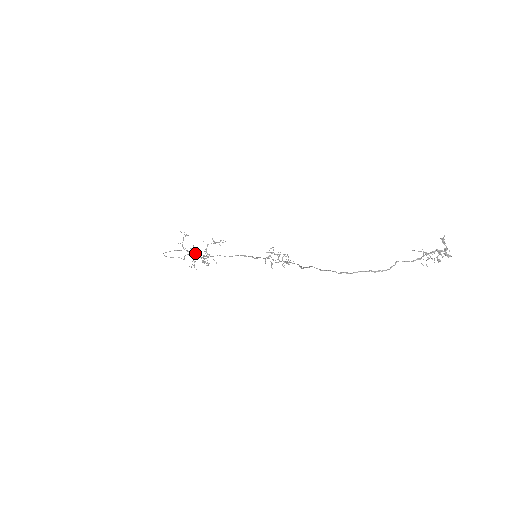
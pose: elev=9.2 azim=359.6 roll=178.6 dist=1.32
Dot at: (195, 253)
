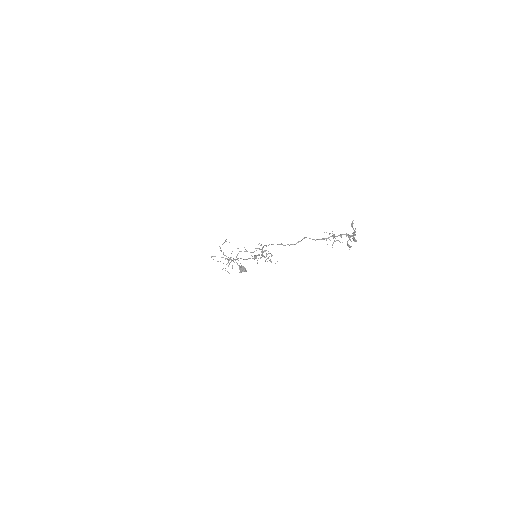
Dot at: occluded
